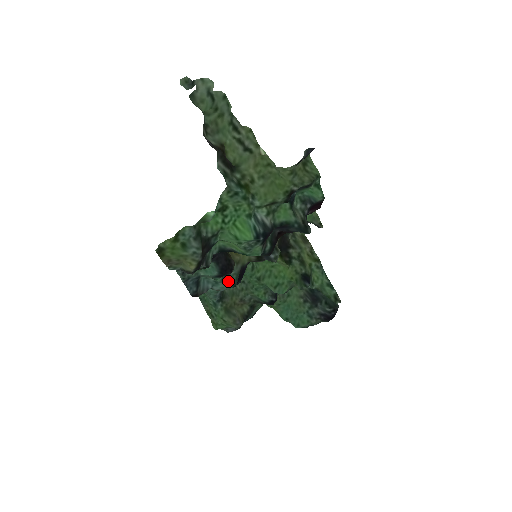
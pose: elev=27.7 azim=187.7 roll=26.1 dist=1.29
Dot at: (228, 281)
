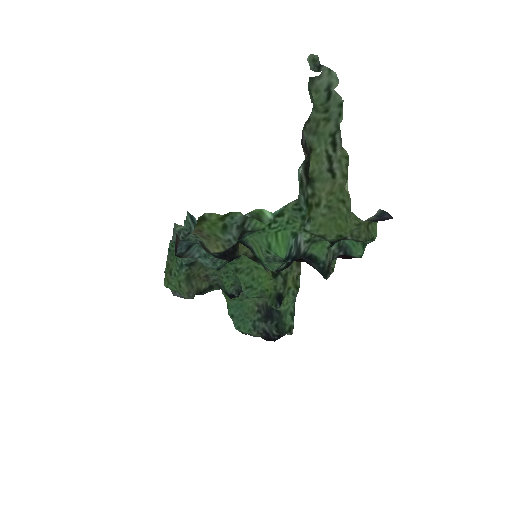
Dot at: (217, 262)
